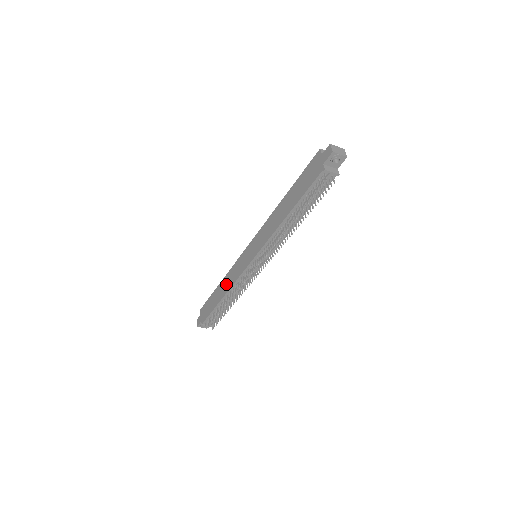
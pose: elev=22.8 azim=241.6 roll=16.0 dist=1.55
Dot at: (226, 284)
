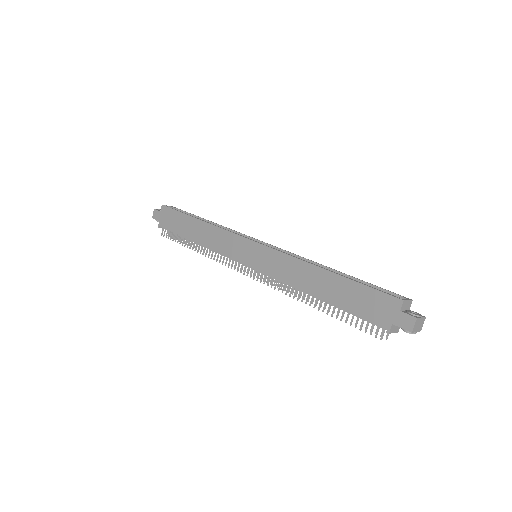
Dot at: (207, 236)
